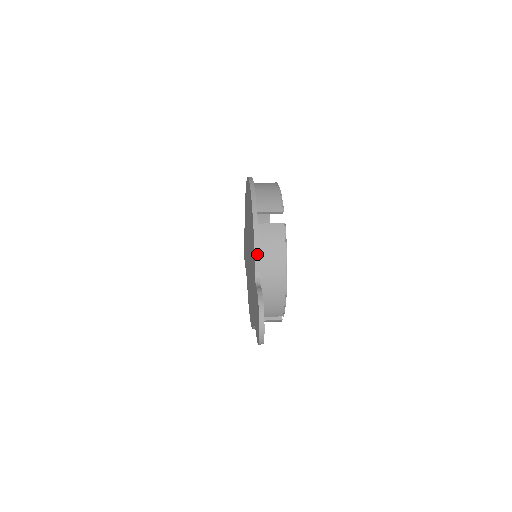
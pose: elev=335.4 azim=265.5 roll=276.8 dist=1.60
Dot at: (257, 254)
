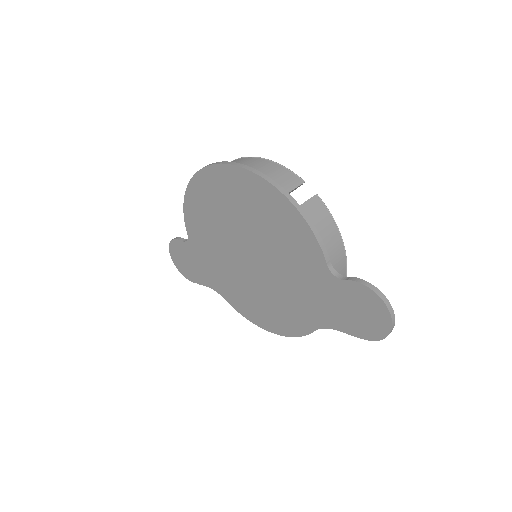
Dot at: (321, 243)
